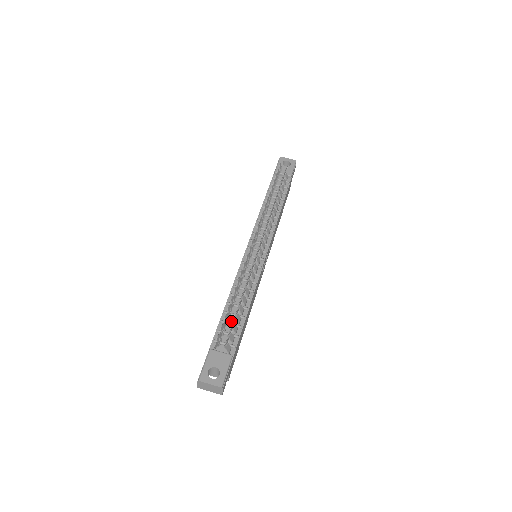
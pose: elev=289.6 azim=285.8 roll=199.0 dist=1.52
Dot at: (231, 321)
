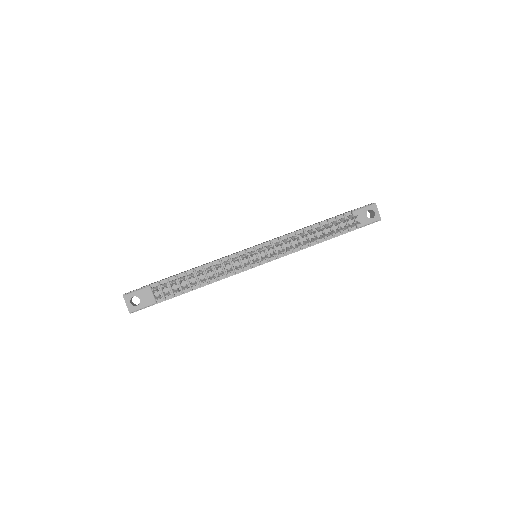
Dot at: (182, 283)
